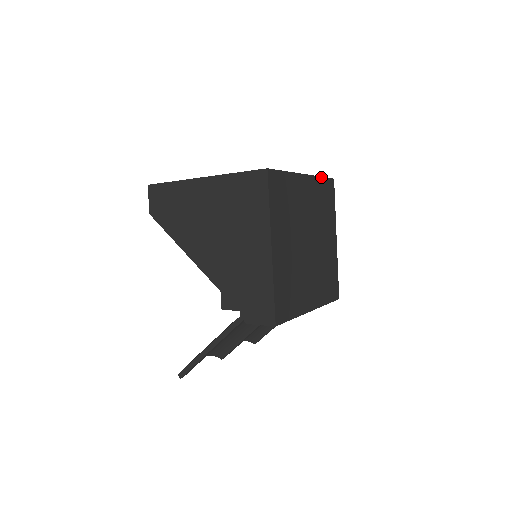
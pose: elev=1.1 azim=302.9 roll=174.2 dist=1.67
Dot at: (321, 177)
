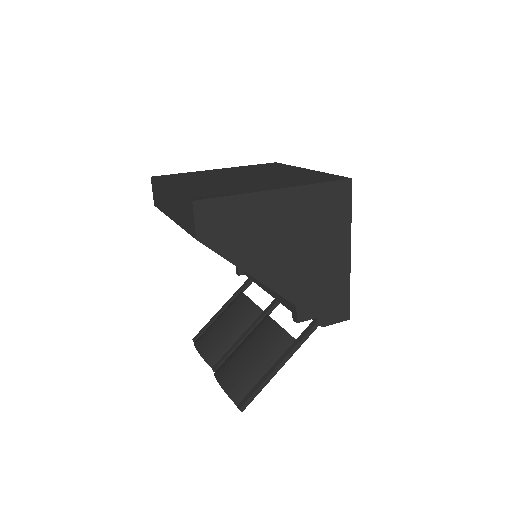
Dot at: occluded
